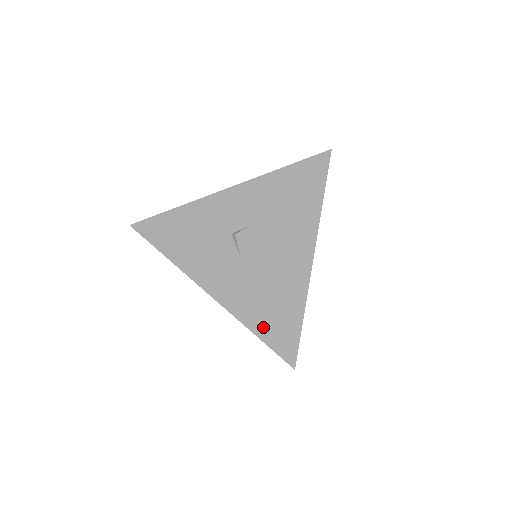
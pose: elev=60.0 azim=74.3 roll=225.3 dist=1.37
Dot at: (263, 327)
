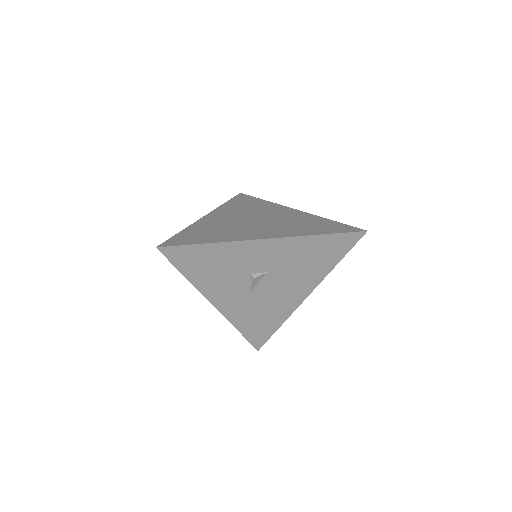
Dot at: (248, 331)
